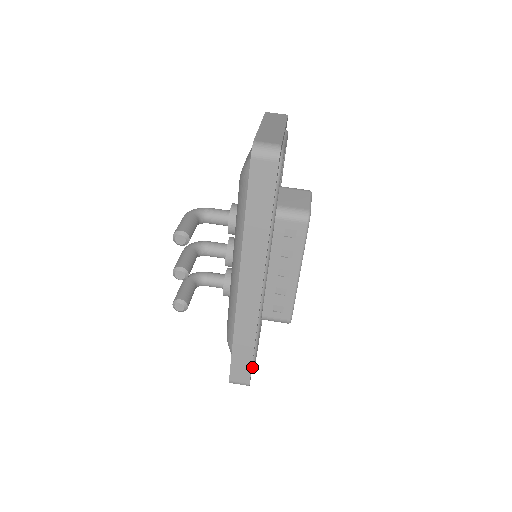
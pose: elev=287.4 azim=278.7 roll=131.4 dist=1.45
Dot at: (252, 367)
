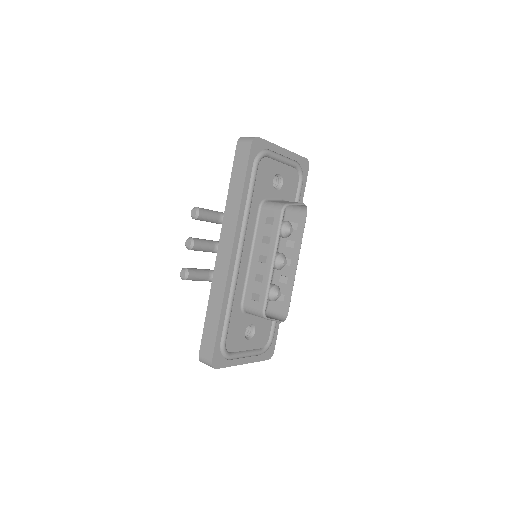
Dot at: (221, 349)
